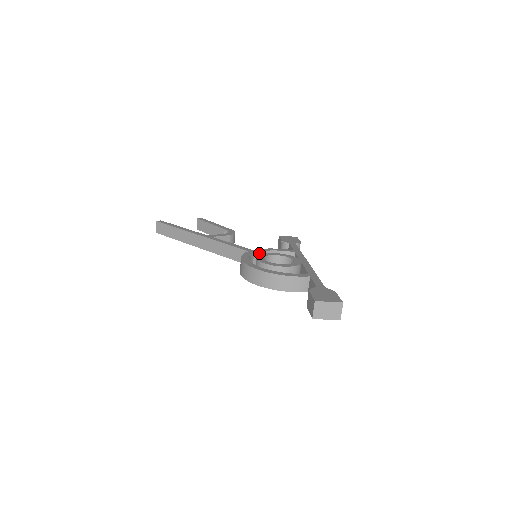
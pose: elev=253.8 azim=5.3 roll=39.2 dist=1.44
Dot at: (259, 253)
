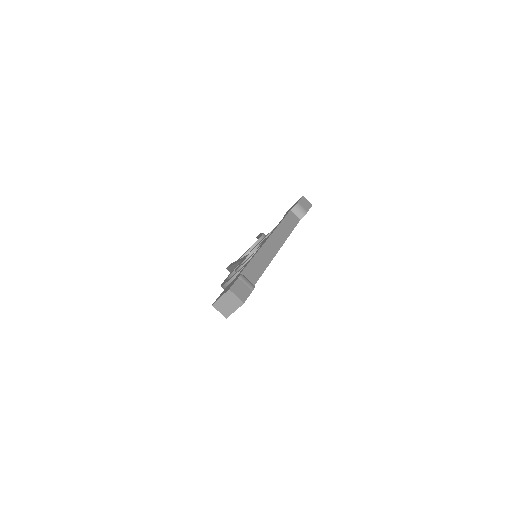
Dot at: occluded
